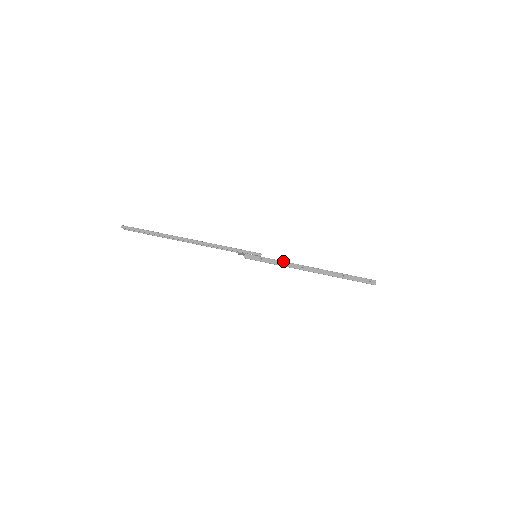
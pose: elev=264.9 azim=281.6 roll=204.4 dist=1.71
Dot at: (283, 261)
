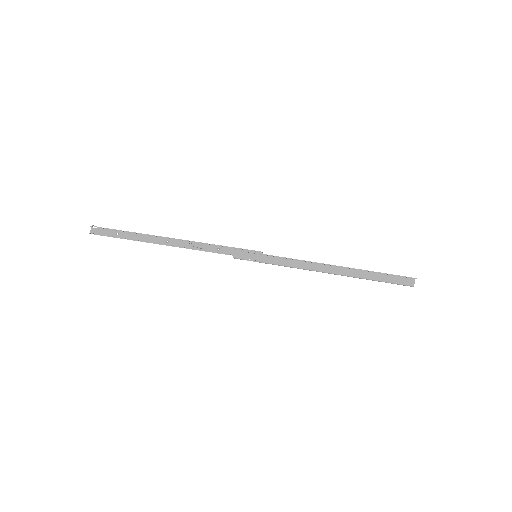
Dot at: occluded
